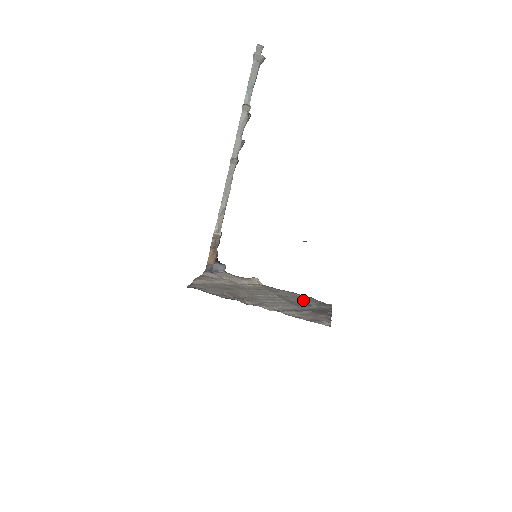
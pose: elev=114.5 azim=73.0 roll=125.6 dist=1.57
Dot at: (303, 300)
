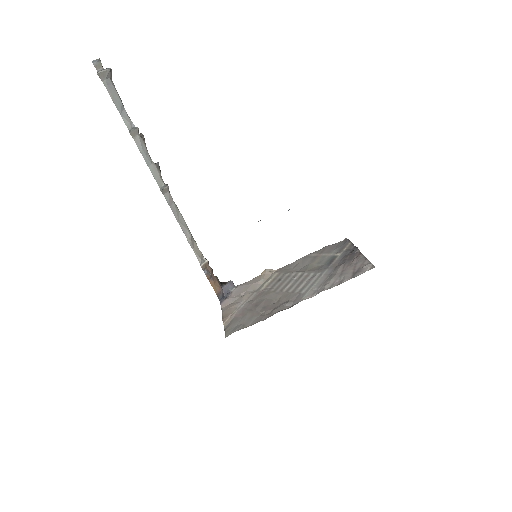
Dot at: (323, 257)
